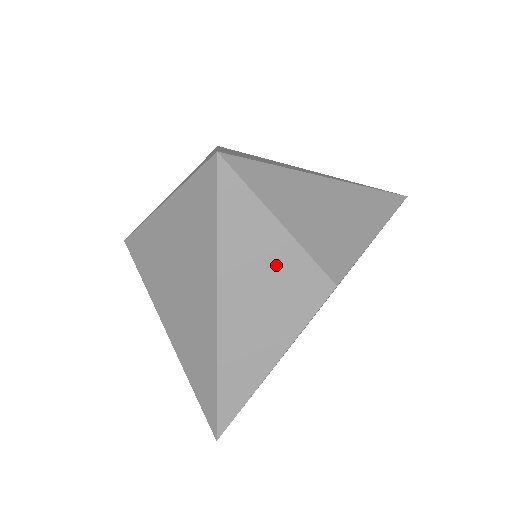
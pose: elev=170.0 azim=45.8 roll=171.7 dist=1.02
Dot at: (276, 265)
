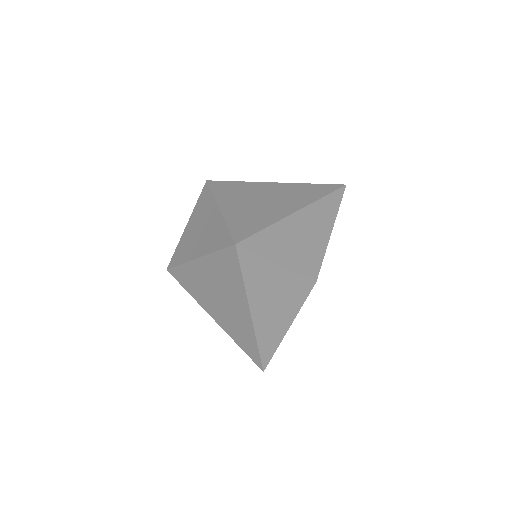
Dot at: (280, 284)
